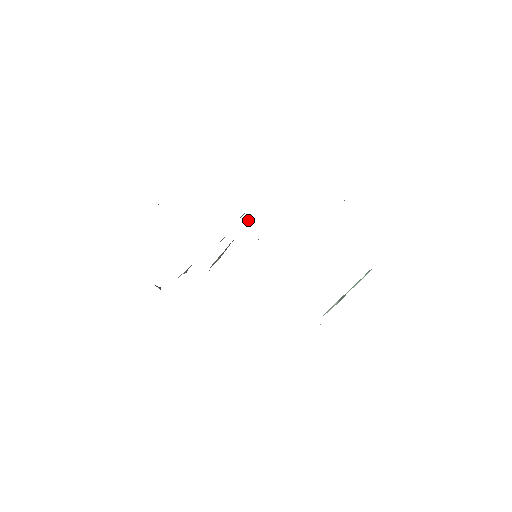
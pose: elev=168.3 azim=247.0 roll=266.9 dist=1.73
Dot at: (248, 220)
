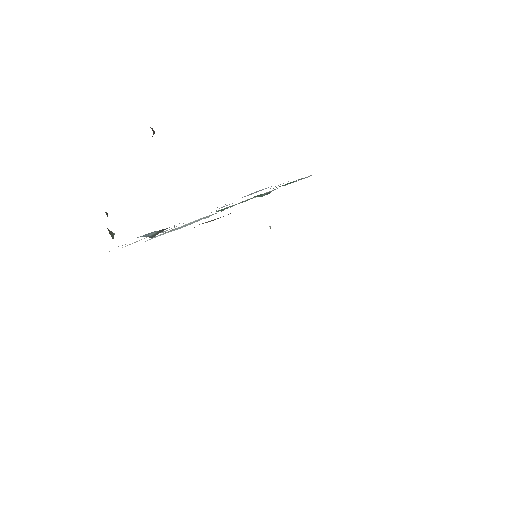
Dot at: occluded
